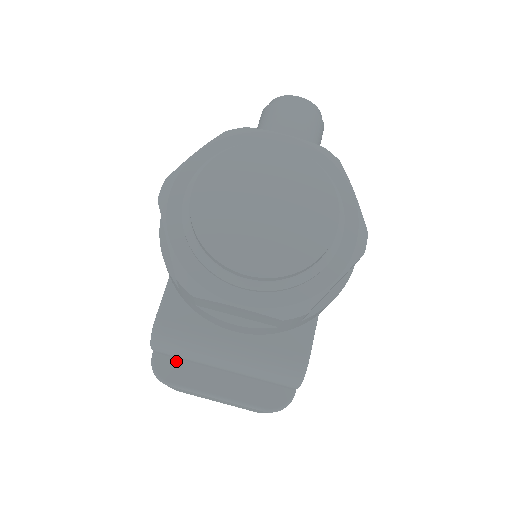
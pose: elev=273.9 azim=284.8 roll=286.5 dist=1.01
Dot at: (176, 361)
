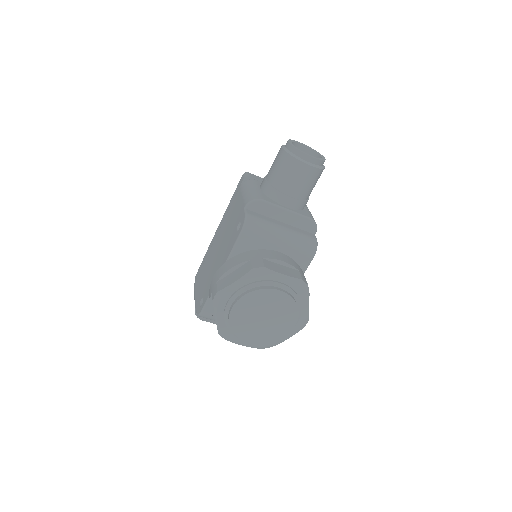
Dot at: occluded
